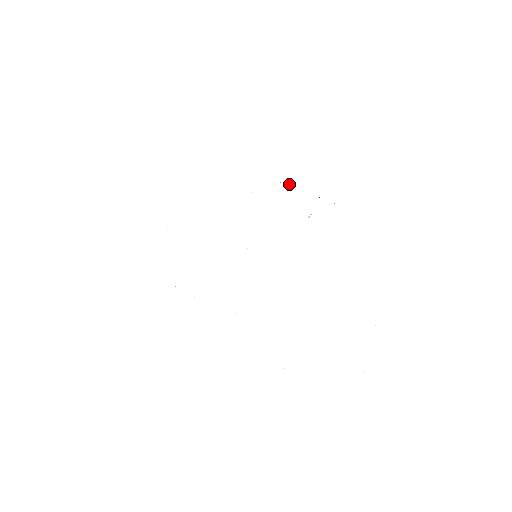
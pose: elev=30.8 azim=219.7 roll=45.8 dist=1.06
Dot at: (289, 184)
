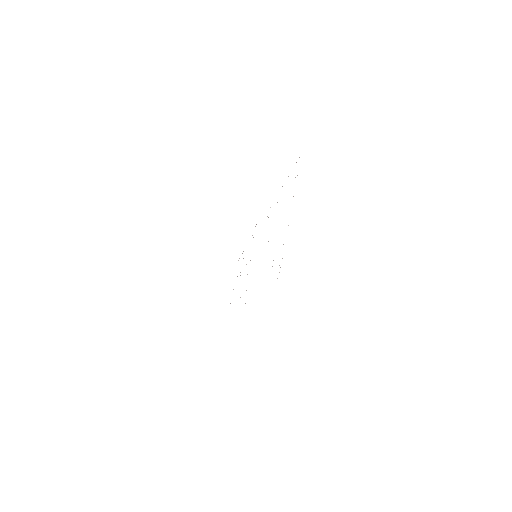
Dot at: occluded
